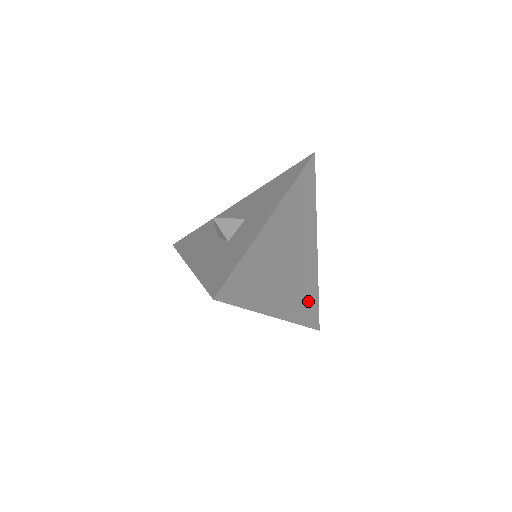
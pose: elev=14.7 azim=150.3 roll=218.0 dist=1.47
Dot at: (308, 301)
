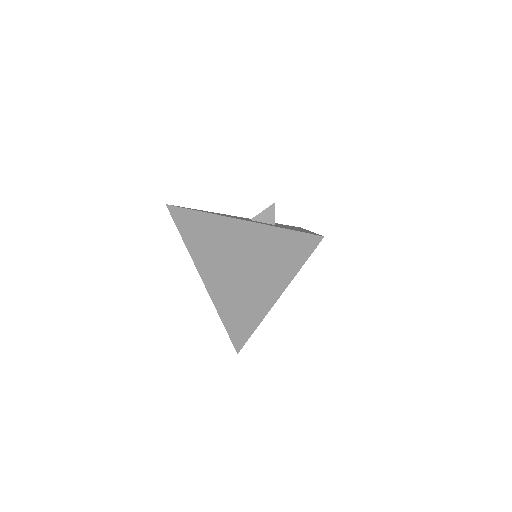
Dot at: occluded
